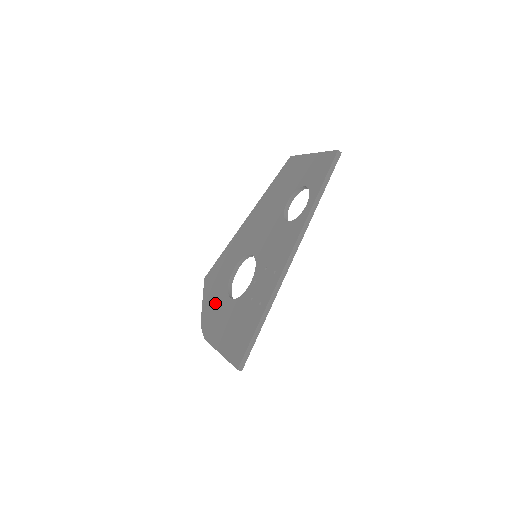
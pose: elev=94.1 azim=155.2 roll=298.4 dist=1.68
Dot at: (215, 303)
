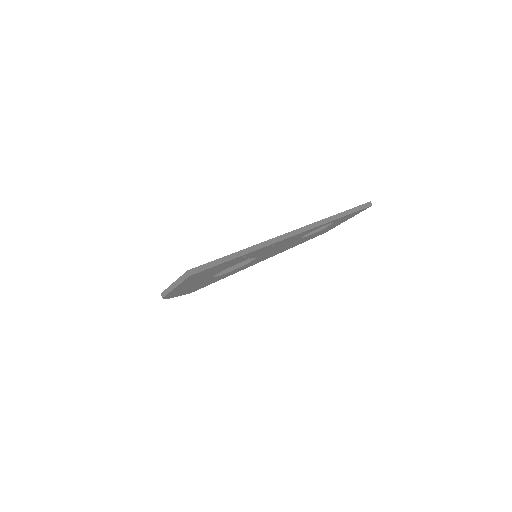
Dot at: occluded
